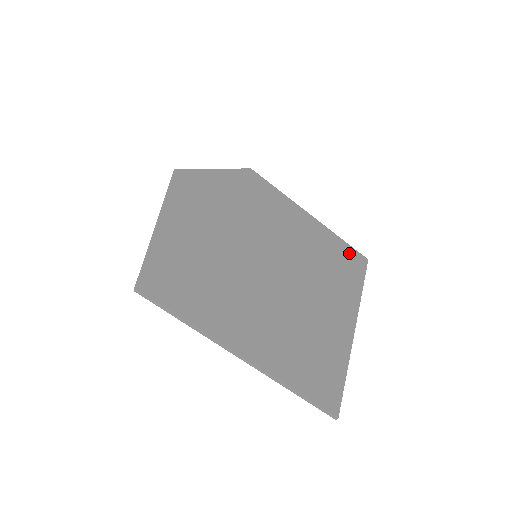
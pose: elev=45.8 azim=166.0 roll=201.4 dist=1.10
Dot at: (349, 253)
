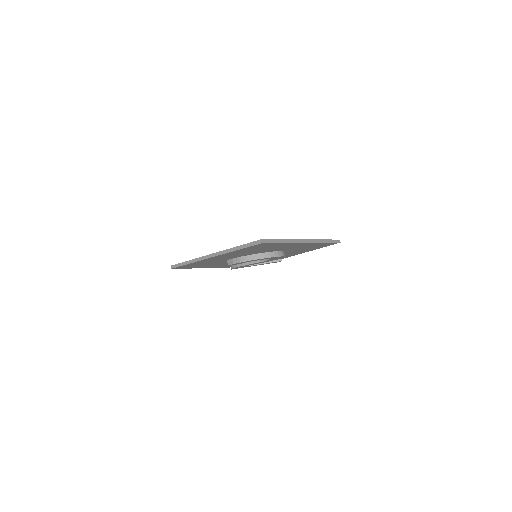
Dot at: occluded
